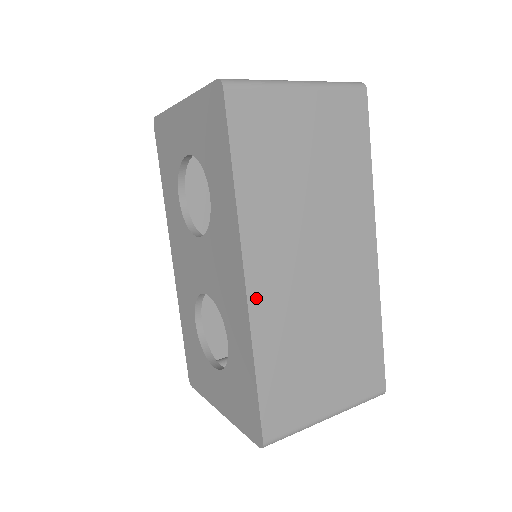
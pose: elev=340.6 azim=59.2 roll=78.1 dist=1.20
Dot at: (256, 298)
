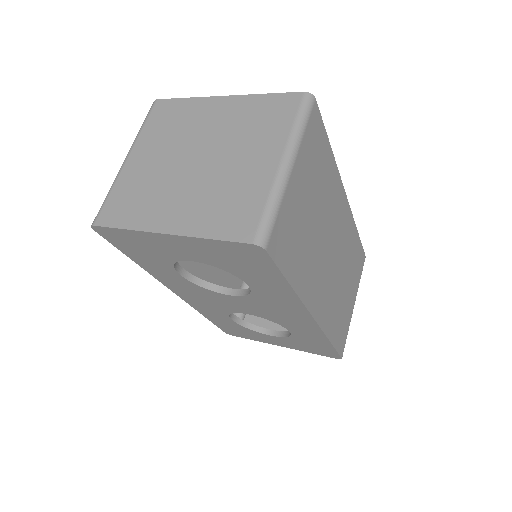
Dot at: (321, 318)
